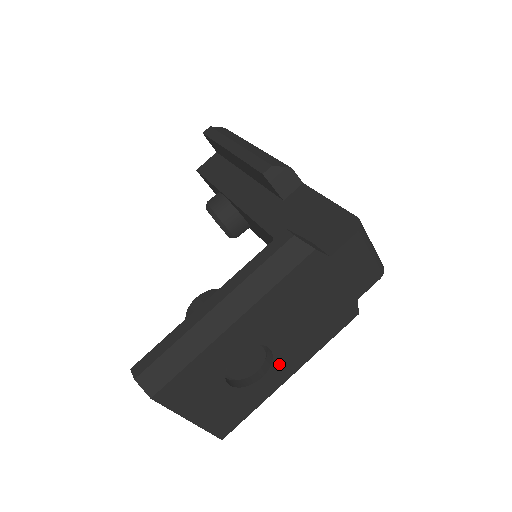
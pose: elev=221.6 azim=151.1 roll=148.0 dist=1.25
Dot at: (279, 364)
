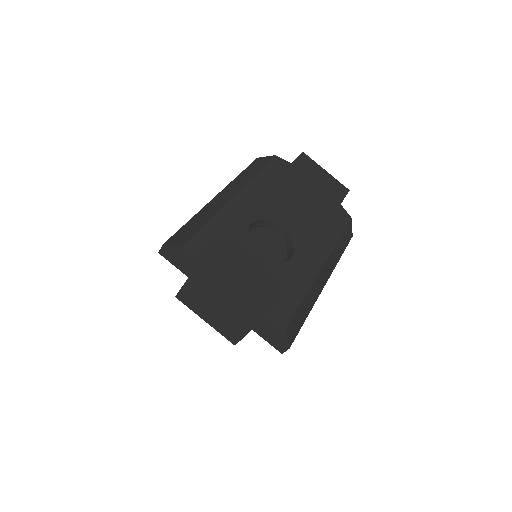
Dot at: (301, 248)
